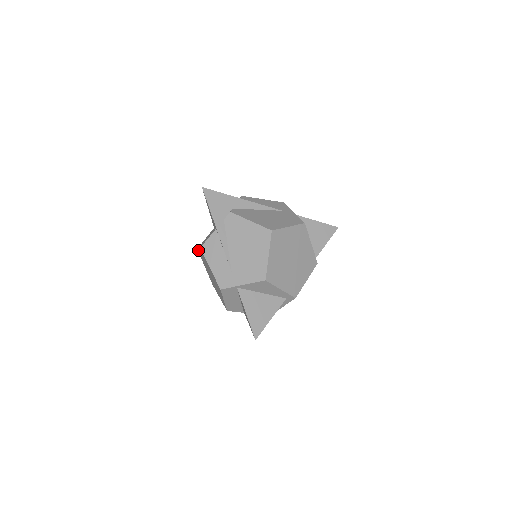
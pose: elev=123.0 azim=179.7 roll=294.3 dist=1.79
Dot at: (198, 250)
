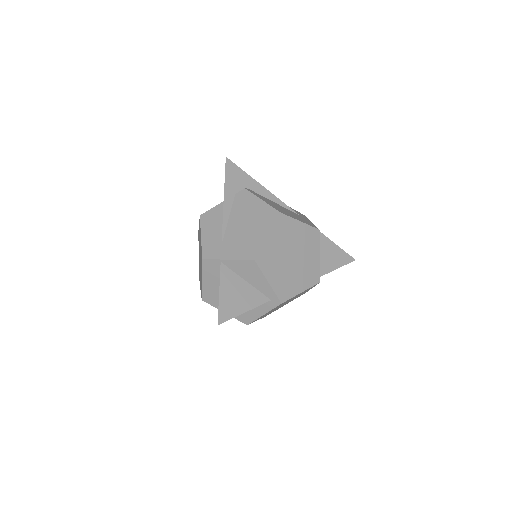
Dot at: (198, 231)
